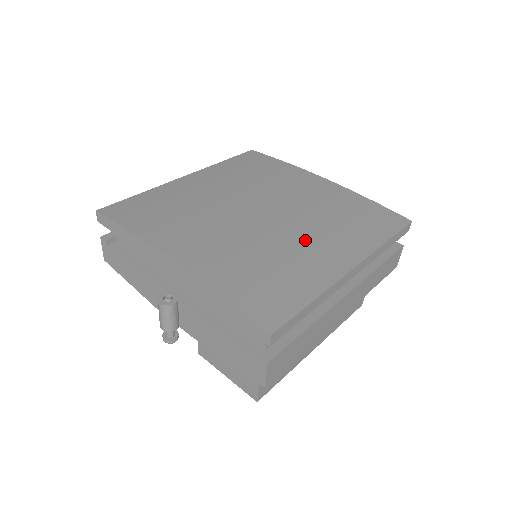
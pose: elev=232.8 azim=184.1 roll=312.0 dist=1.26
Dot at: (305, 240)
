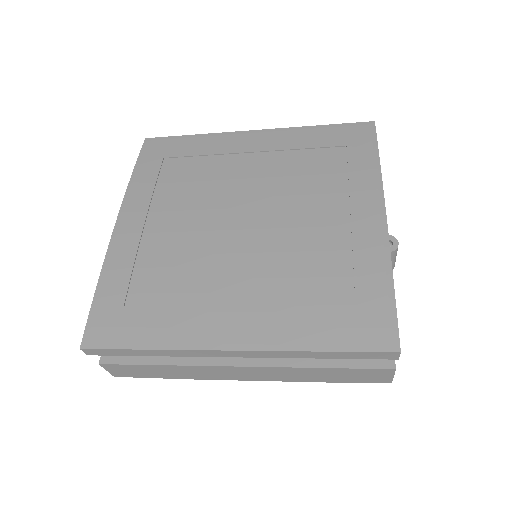
Dot at: (234, 282)
